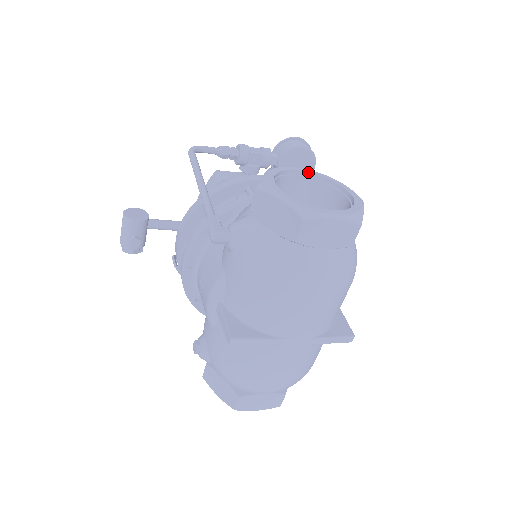
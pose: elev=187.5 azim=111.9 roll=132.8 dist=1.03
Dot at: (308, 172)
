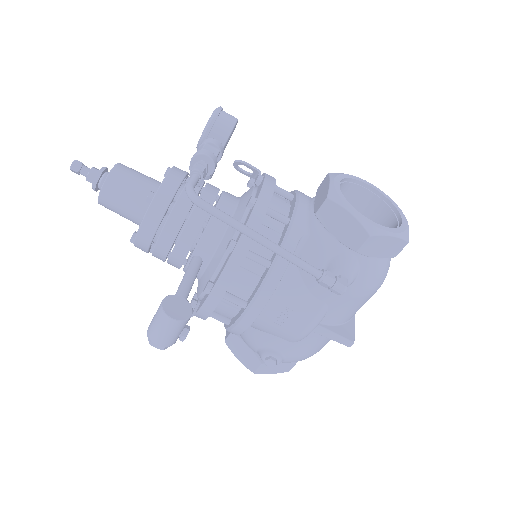
Dot at: (340, 181)
